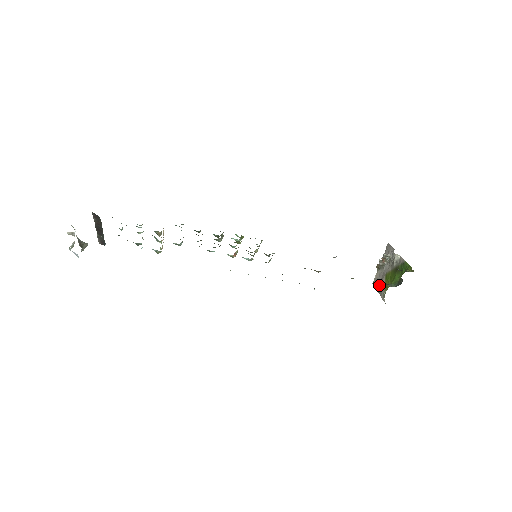
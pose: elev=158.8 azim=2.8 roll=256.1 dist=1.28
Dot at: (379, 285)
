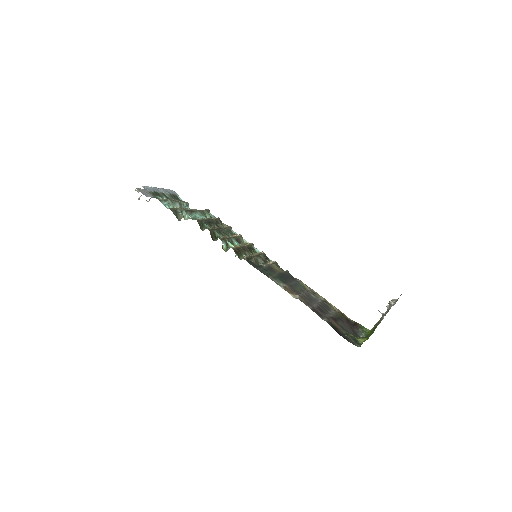
Dot at: occluded
